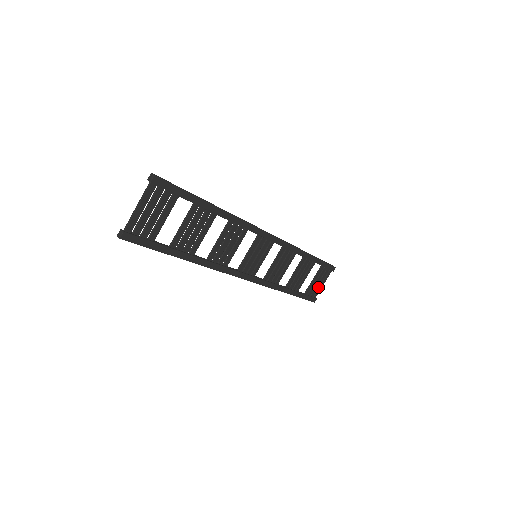
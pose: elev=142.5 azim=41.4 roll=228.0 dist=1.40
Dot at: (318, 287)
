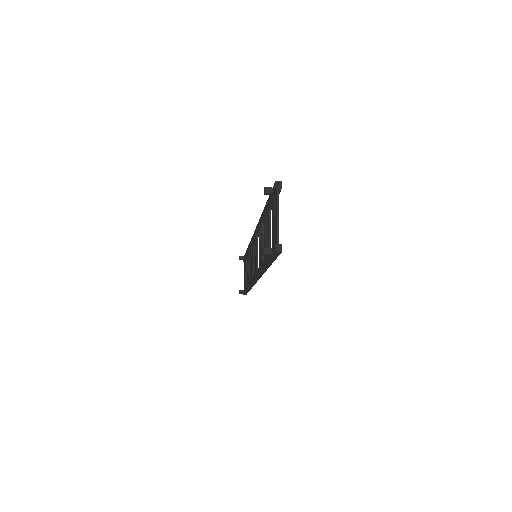
Dot at: occluded
